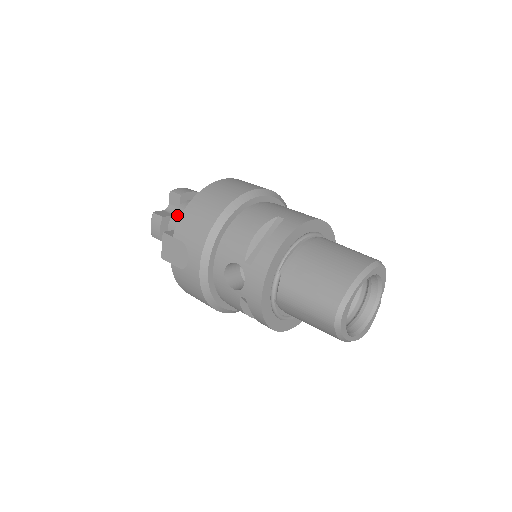
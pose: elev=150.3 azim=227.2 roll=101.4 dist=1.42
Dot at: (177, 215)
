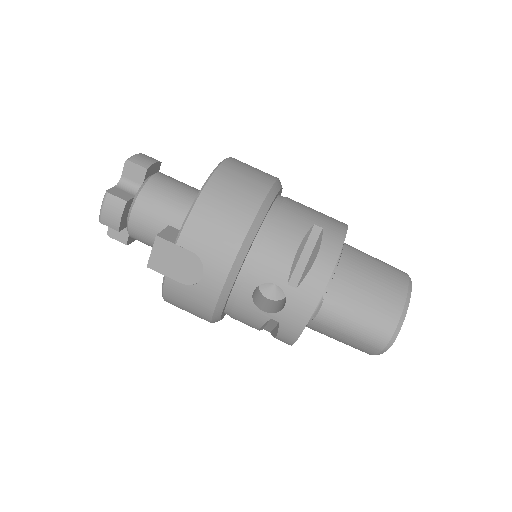
Dot at: (146, 199)
